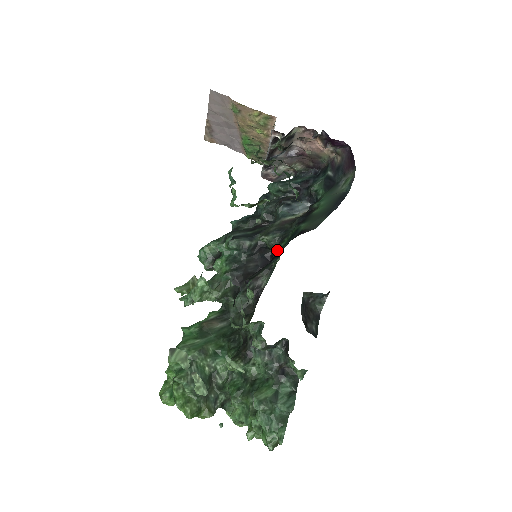
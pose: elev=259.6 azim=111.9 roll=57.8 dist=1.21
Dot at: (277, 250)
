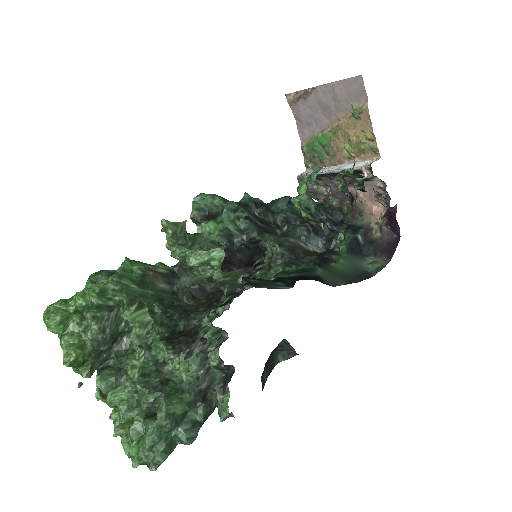
Dot at: (278, 268)
